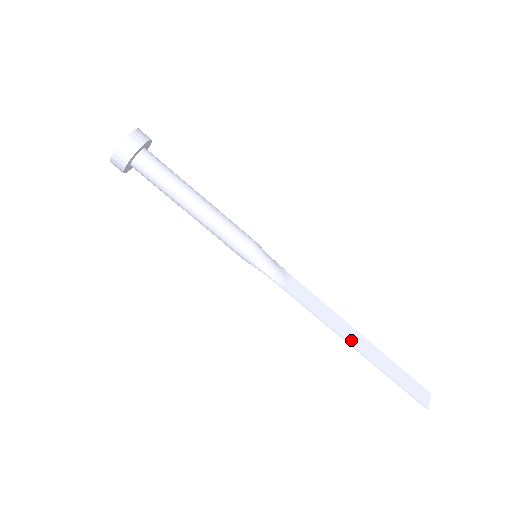
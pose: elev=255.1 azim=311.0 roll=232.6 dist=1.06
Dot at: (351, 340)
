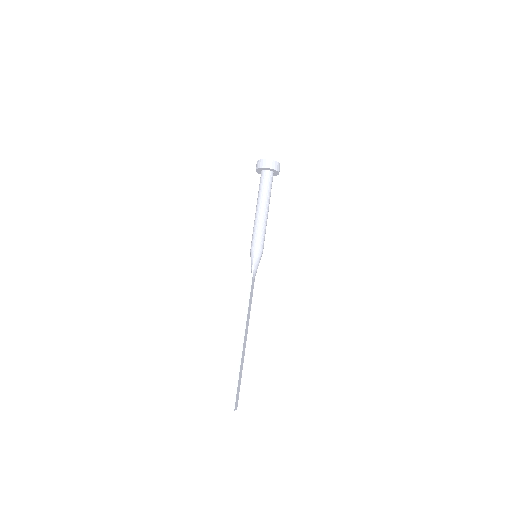
Dot at: (245, 336)
